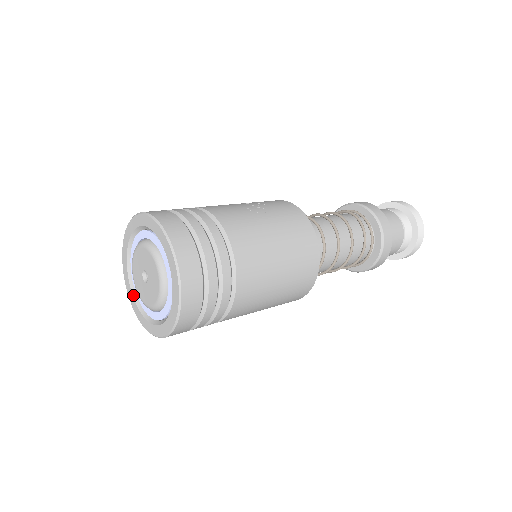
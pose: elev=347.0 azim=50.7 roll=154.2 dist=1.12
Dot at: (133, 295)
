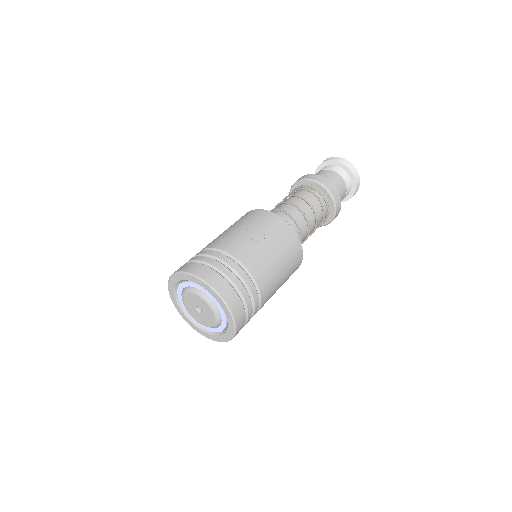
Dot at: (183, 313)
